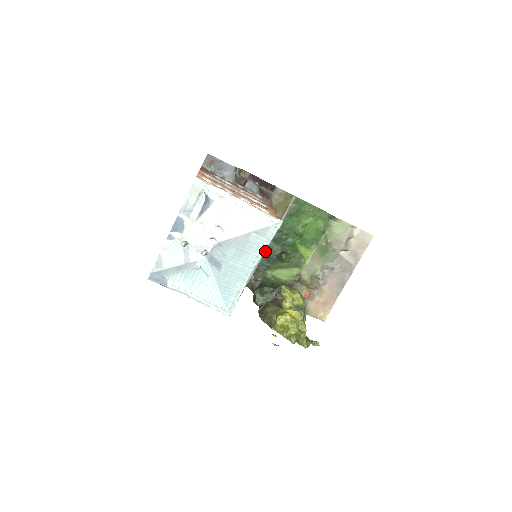
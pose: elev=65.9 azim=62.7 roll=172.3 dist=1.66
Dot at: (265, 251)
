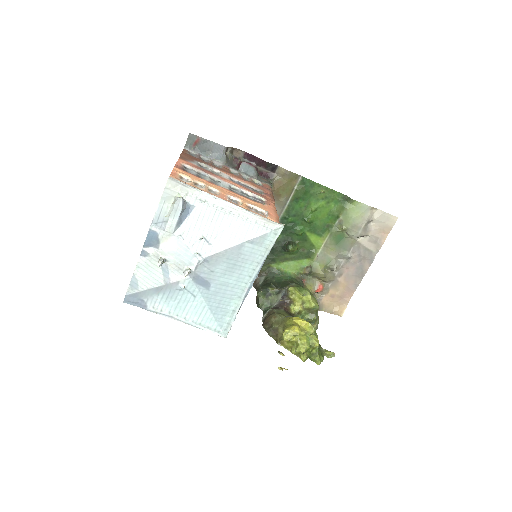
Dot at: occluded
